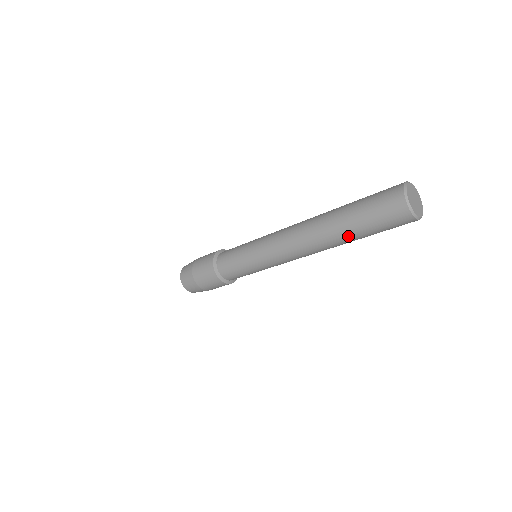
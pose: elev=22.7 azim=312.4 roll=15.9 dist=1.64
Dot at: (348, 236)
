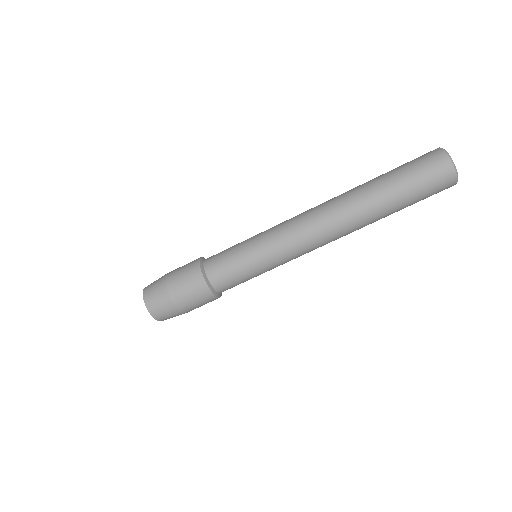
Dot at: (380, 195)
